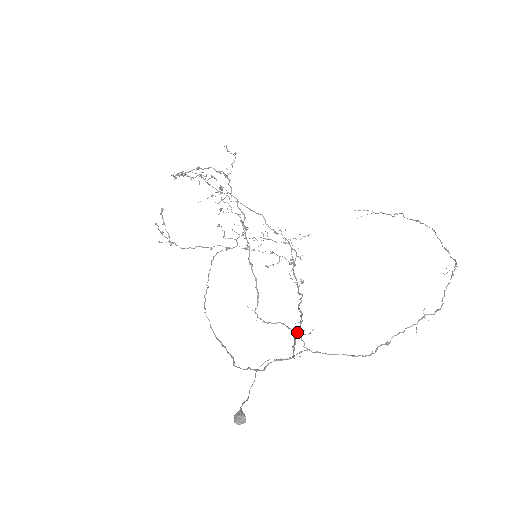
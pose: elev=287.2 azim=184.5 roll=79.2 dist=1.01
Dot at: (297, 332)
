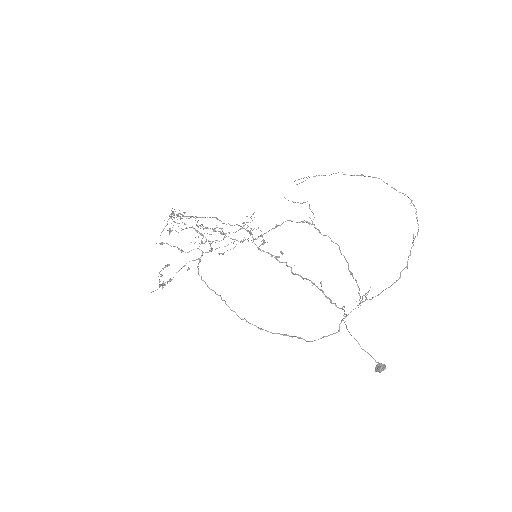
Dot at: (323, 292)
